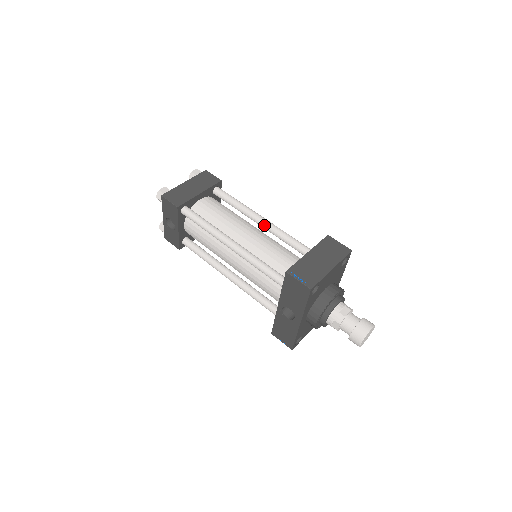
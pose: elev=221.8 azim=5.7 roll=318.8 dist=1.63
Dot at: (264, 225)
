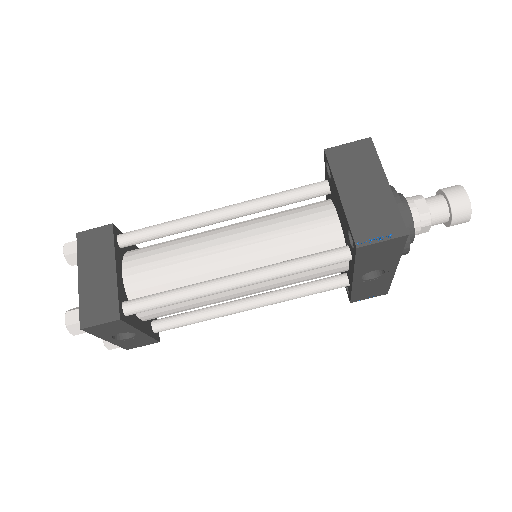
Dot at: (229, 217)
